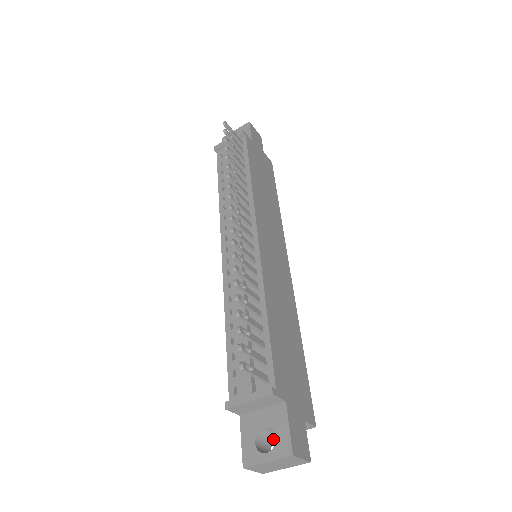
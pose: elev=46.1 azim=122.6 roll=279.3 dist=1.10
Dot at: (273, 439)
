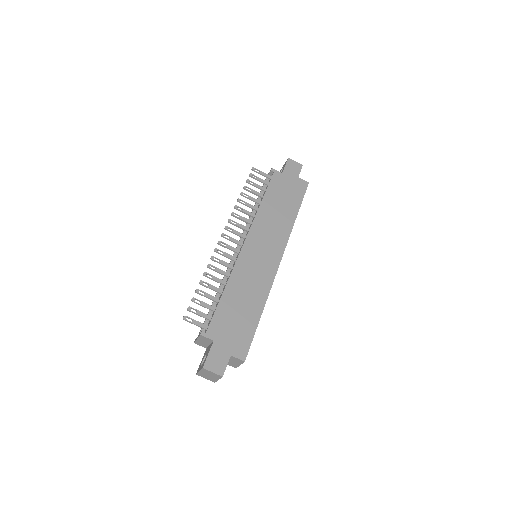
Dot at: occluded
